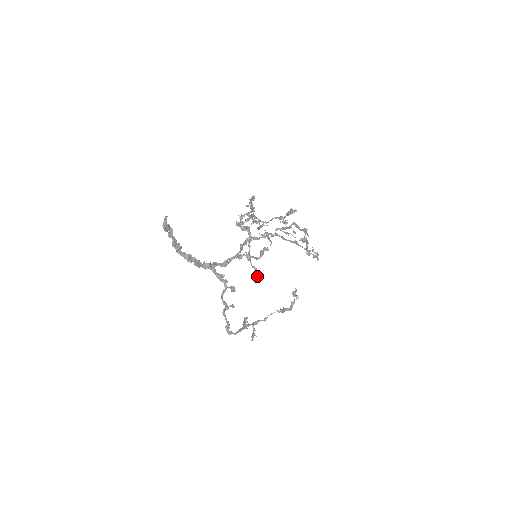
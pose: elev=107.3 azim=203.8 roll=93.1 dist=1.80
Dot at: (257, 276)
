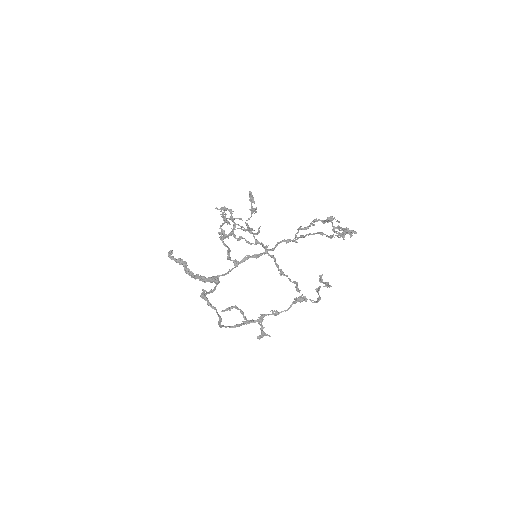
Dot at: (295, 287)
